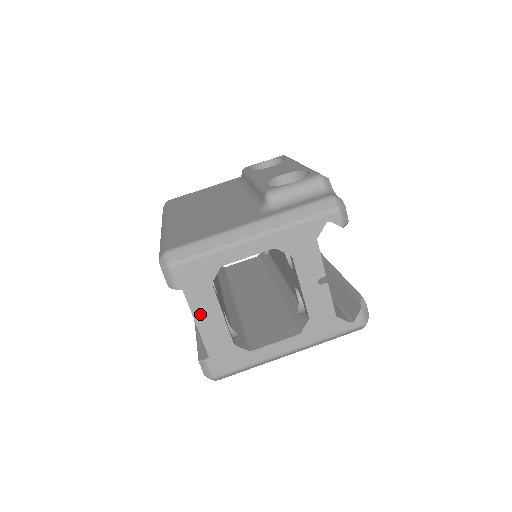
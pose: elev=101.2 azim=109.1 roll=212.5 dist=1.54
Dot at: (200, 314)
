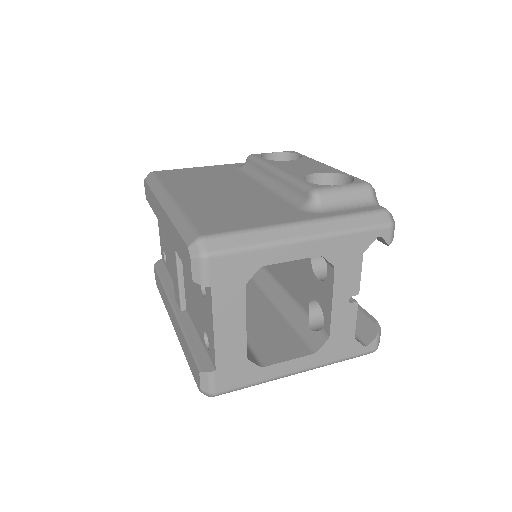
Dot at: (222, 319)
